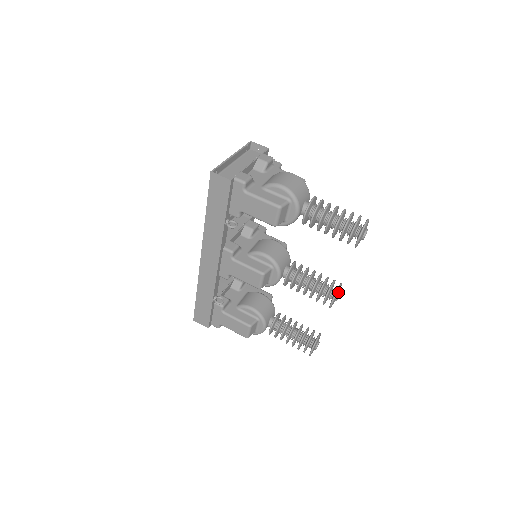
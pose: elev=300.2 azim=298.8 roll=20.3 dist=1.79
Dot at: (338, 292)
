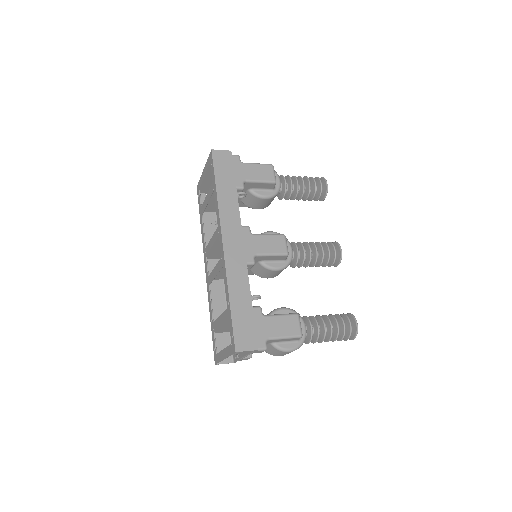
Dot at: occluded
